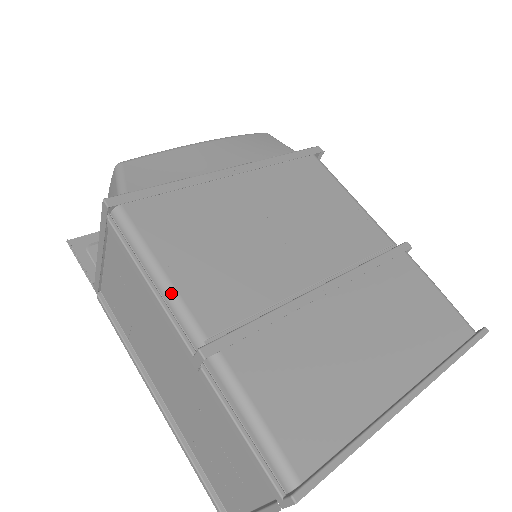
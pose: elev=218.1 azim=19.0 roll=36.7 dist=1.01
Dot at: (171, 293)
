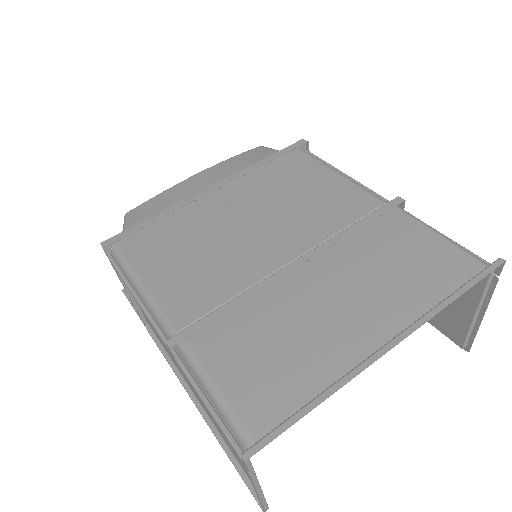
Dot at: (150, 302)
